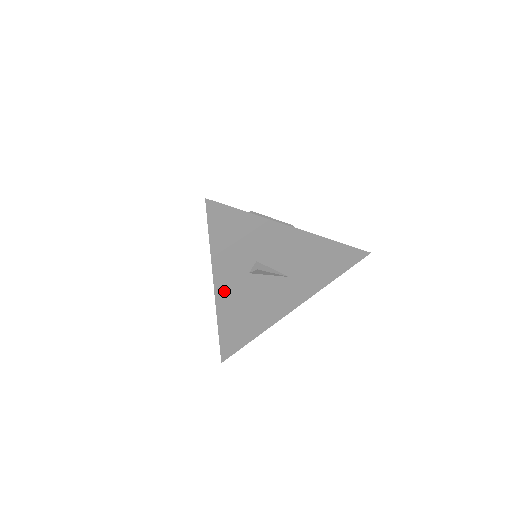
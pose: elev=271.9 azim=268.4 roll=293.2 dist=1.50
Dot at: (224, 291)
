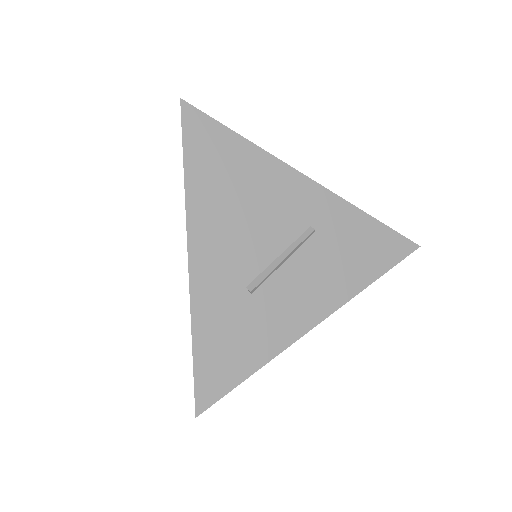
Dot at: occluded
